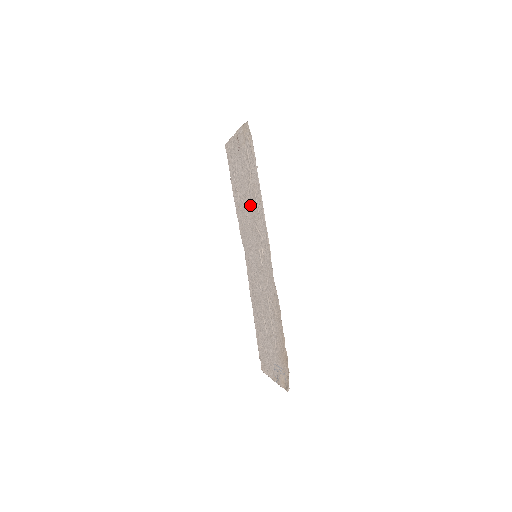
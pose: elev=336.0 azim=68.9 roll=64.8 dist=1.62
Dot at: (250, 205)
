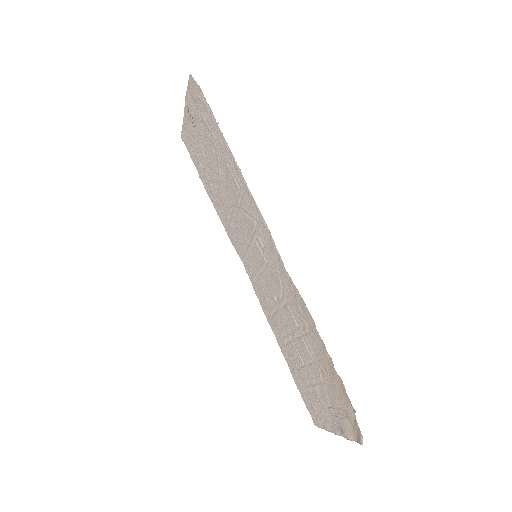
Dot at: (227, 188)
